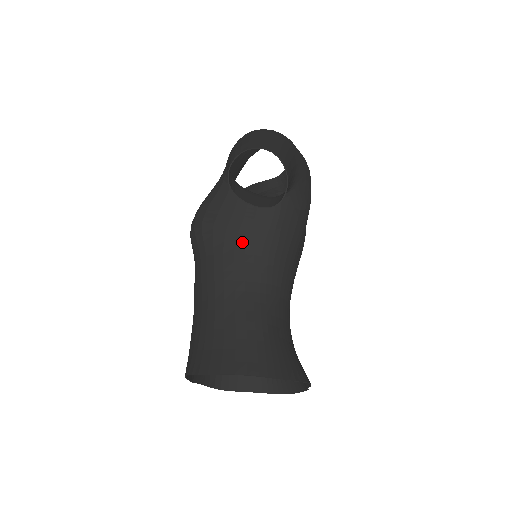
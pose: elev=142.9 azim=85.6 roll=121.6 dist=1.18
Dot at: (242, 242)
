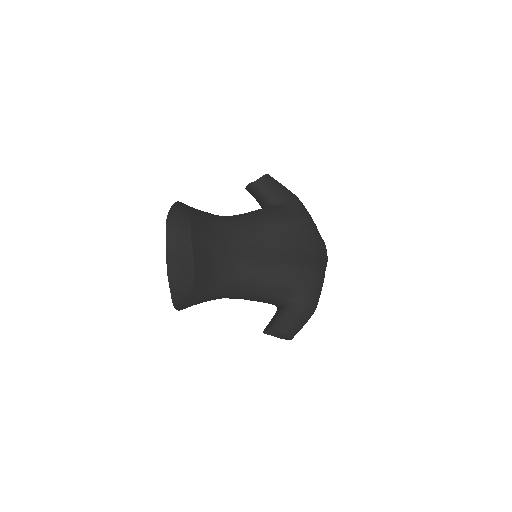
Dot at: occluded
